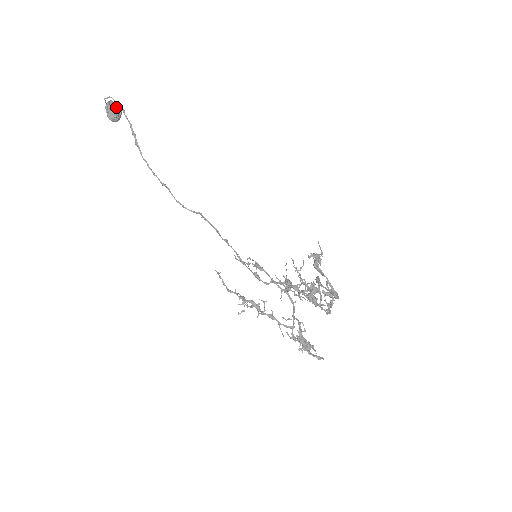
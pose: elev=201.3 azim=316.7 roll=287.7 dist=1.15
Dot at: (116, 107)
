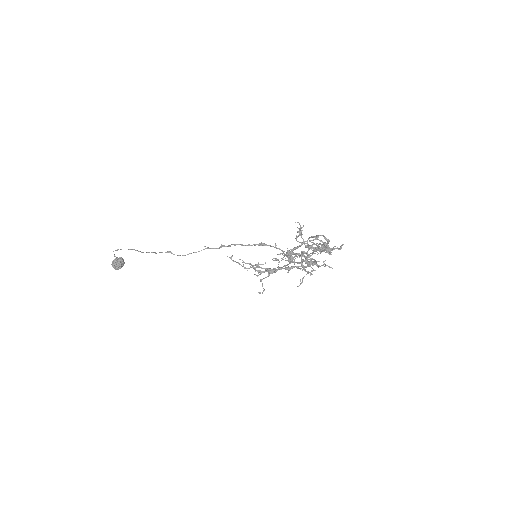
Dot at: occluded
